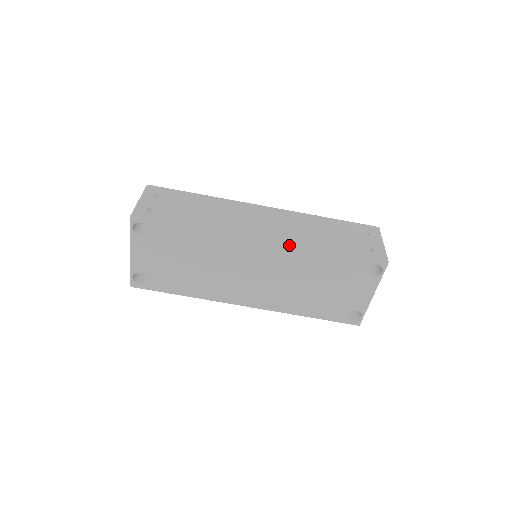
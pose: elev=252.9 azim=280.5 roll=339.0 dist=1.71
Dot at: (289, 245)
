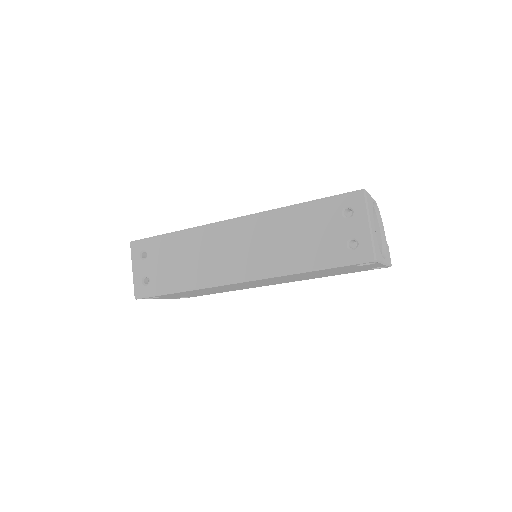
Dot at: (267, 278)
